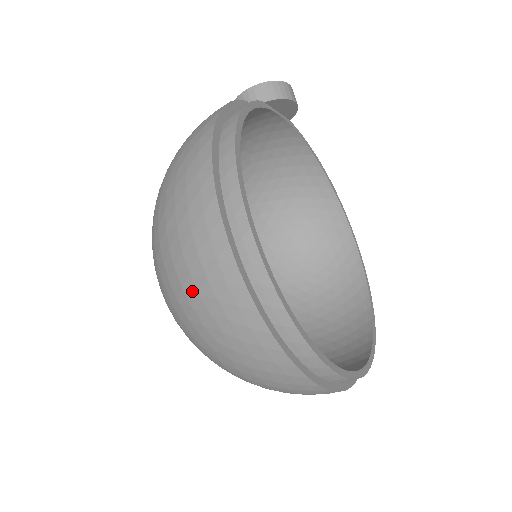
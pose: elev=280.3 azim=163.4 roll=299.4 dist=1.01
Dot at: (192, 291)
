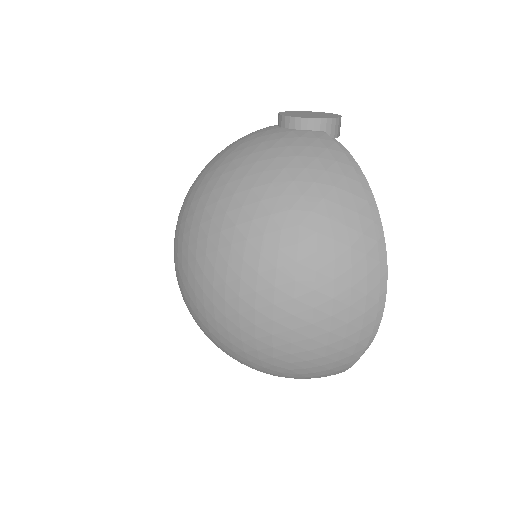
Dot at: (322, 343)
